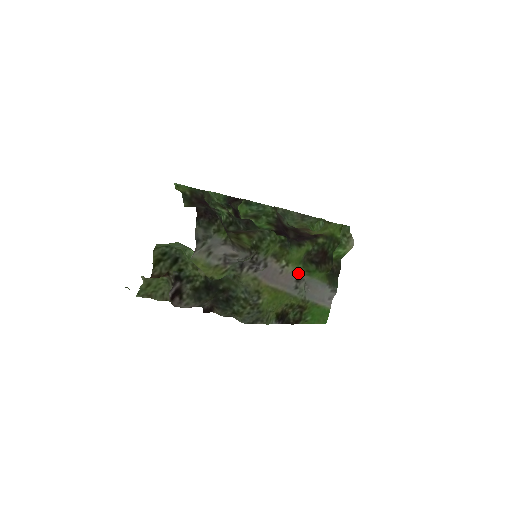
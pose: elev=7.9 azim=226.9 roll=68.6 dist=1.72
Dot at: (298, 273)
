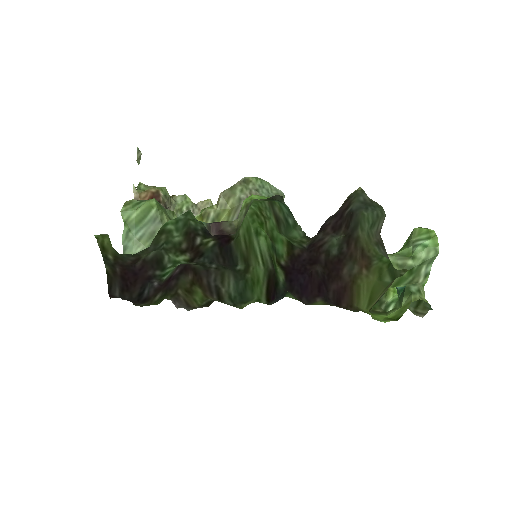
Dot at: occluded
